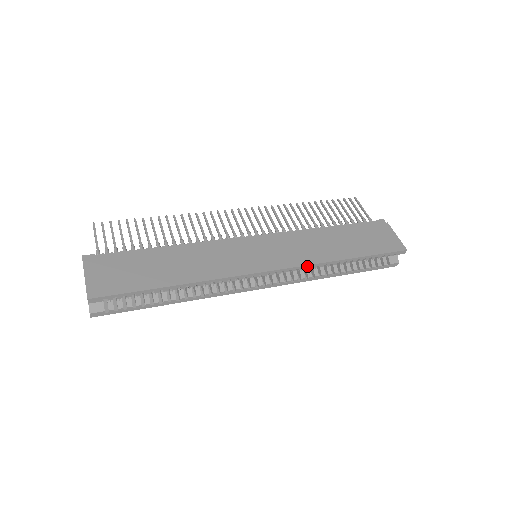
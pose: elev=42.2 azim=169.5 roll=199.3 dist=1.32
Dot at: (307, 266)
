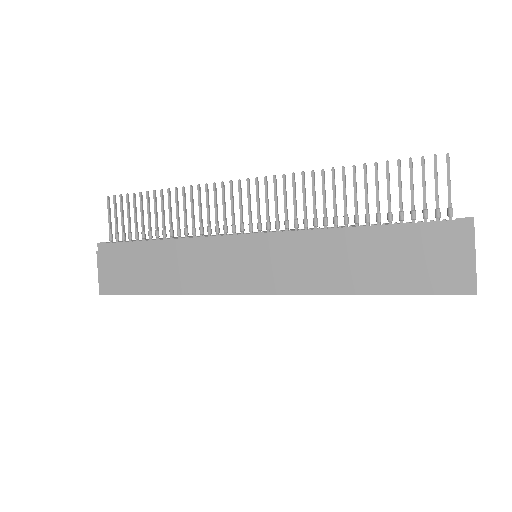
Dot at: (301, 294)
